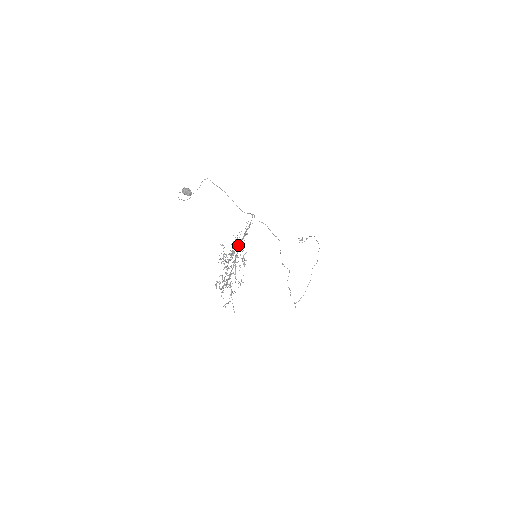
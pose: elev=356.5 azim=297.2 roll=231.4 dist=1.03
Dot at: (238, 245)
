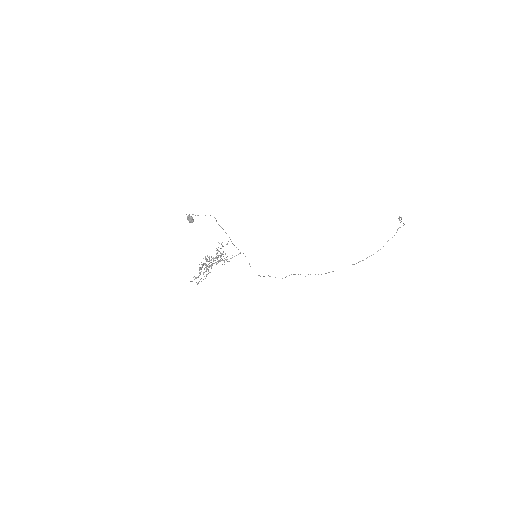
Dot at: (215, 262)
